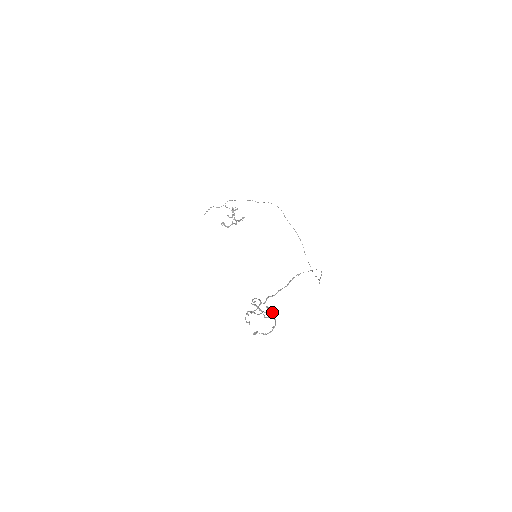
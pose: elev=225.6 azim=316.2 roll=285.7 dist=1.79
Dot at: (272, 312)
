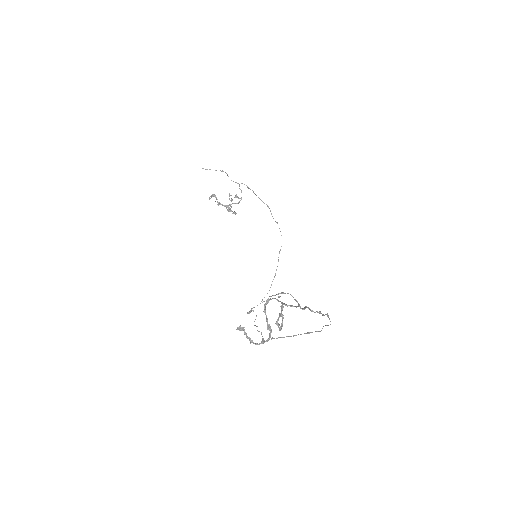
Dot at: (282, 325)
